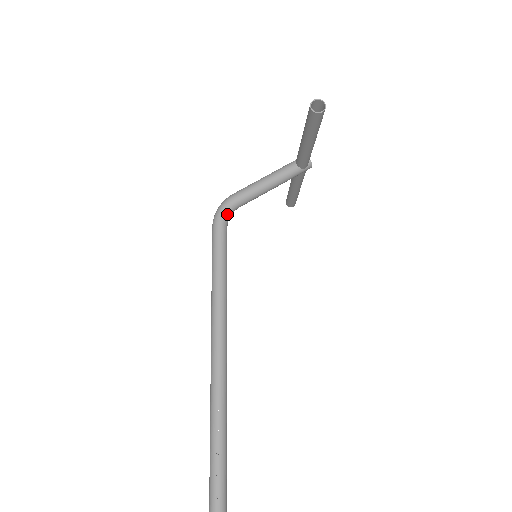
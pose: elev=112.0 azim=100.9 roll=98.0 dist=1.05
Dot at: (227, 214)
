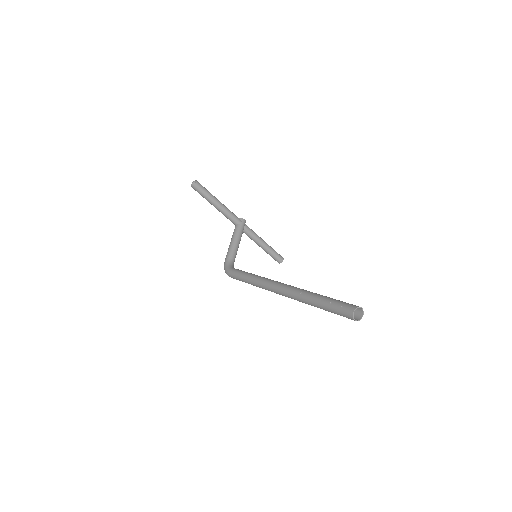
Dot at: (229, 266)
